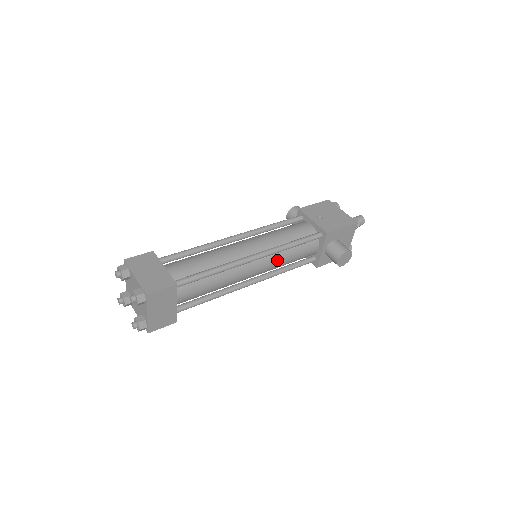
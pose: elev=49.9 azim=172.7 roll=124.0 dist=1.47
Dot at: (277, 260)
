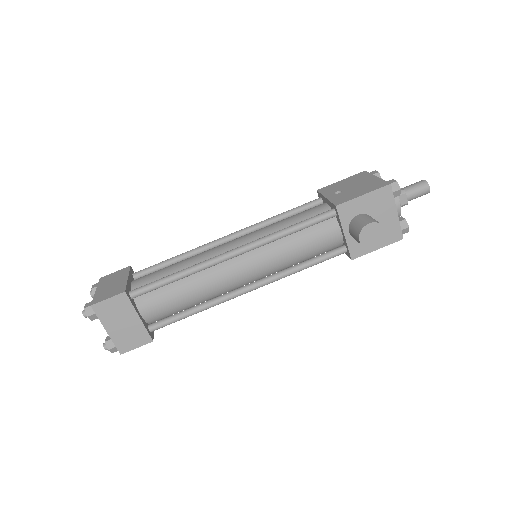
Dot at: (274, 254)
